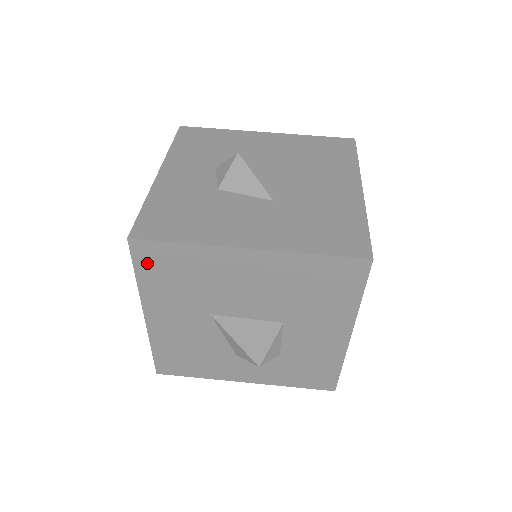
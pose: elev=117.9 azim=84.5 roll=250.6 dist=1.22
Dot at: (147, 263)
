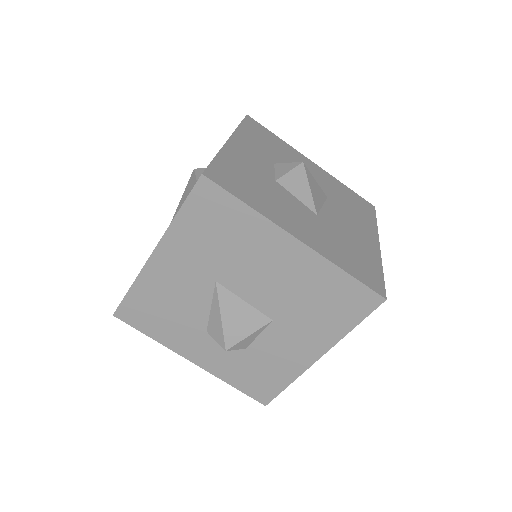
Dot at: (200, 205)
